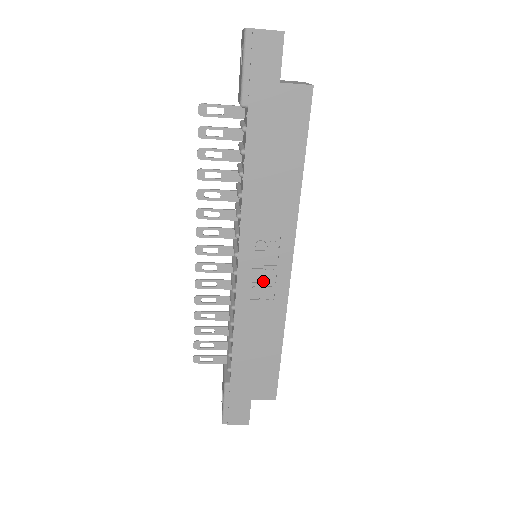
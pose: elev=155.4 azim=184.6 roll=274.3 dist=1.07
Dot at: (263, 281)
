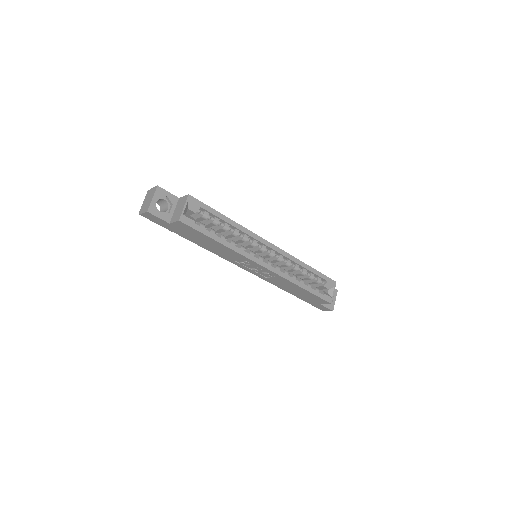
Dot at: (262, 272)
